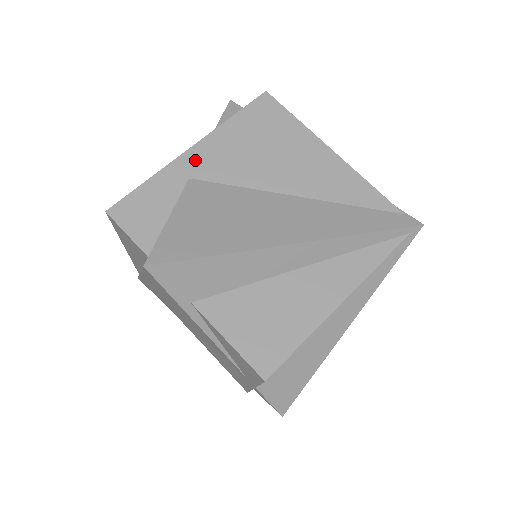
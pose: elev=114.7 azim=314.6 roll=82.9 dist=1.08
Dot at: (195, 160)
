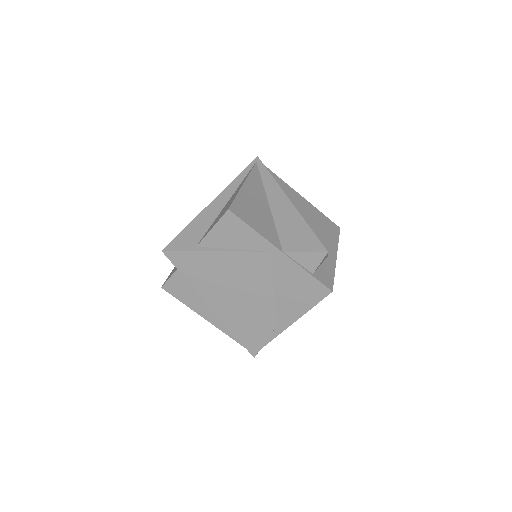
Dot at: occluded
